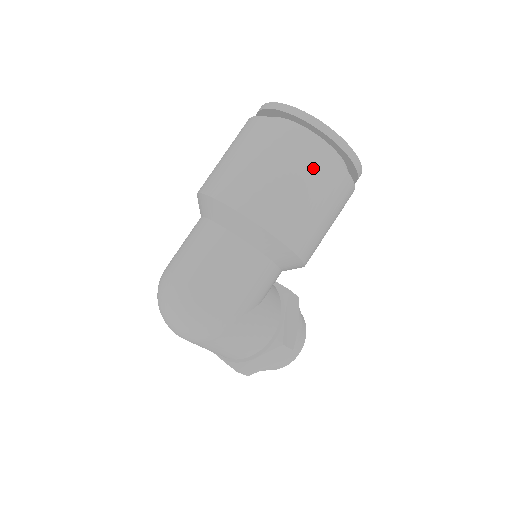
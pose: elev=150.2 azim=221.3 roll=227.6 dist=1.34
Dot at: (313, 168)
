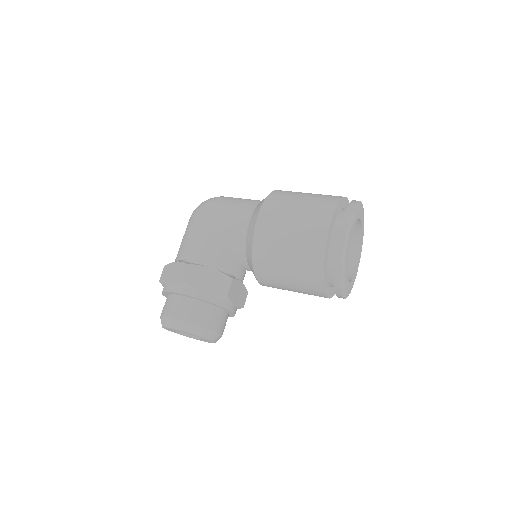
Dot at: (321, 201)
